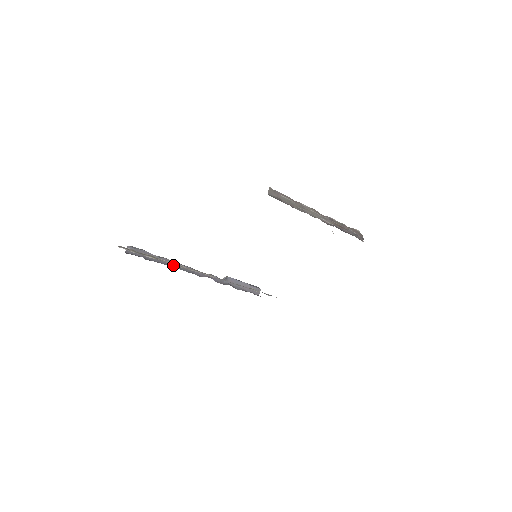
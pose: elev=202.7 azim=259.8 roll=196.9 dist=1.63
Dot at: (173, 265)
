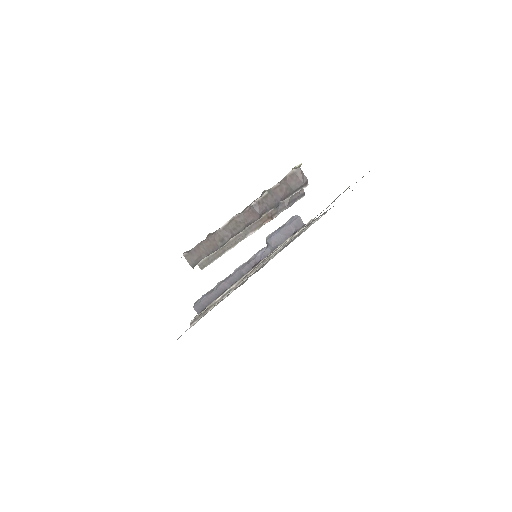
Dot at: (228, 285)
